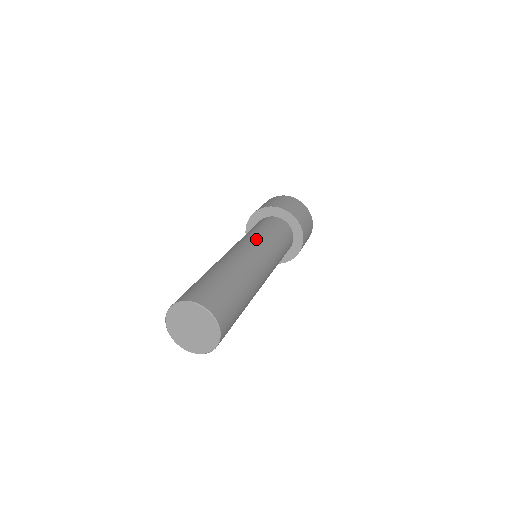
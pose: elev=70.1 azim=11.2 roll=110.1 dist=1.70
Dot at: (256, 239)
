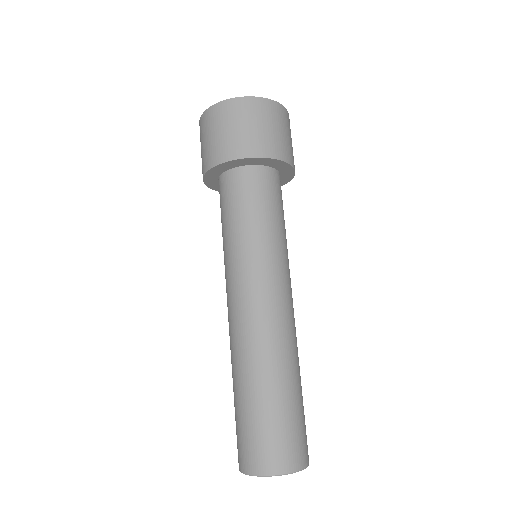
Dot at: (275, 263)
